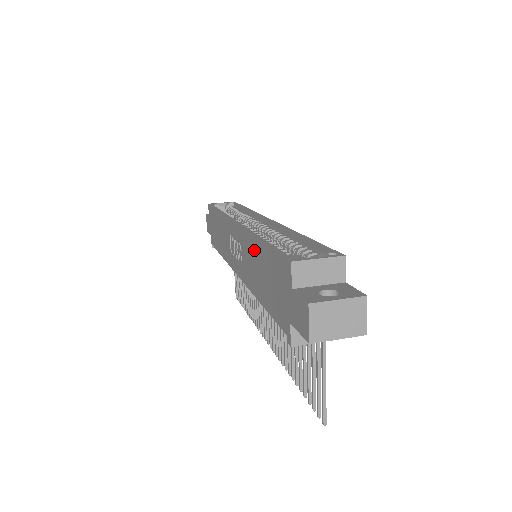
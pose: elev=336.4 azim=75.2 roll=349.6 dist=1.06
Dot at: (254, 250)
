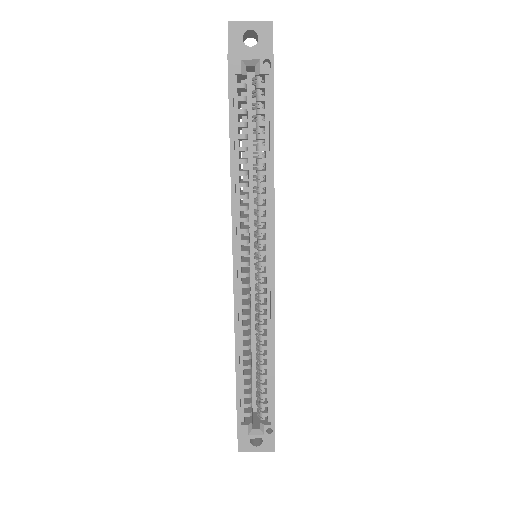
Dot at: occluded
